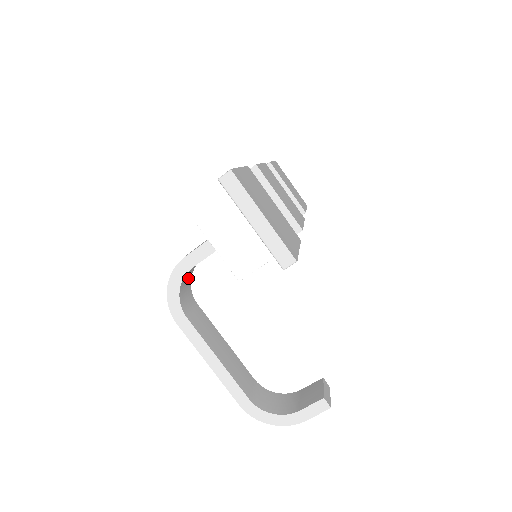
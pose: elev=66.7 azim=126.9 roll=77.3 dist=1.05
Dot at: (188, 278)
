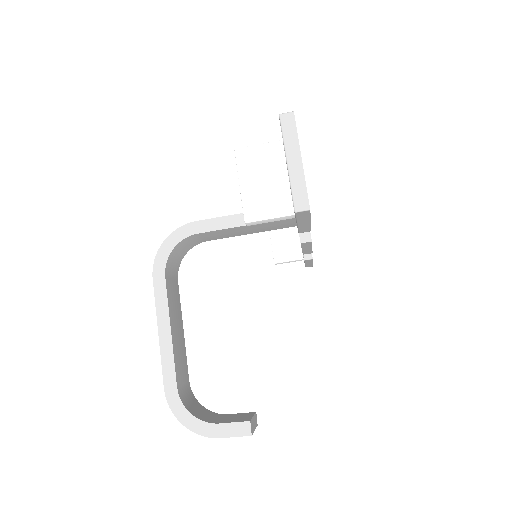
Dot at: (185, 249)
